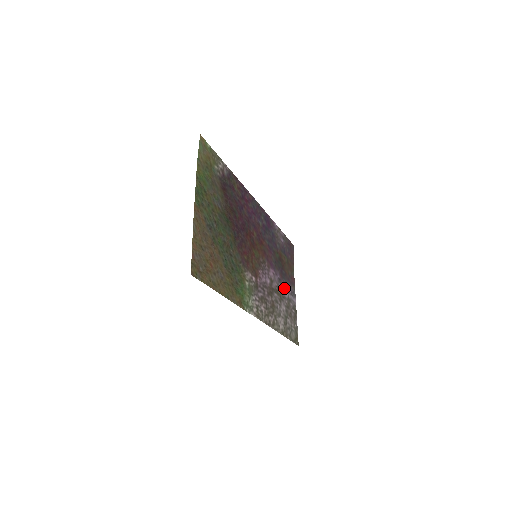
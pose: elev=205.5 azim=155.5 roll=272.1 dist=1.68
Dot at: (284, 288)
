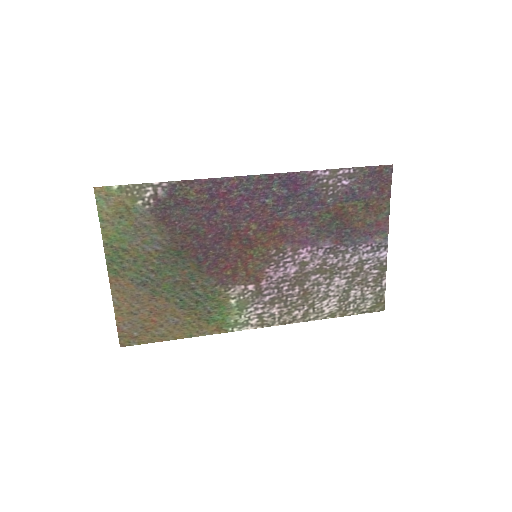
Dot at: (346, 254)
